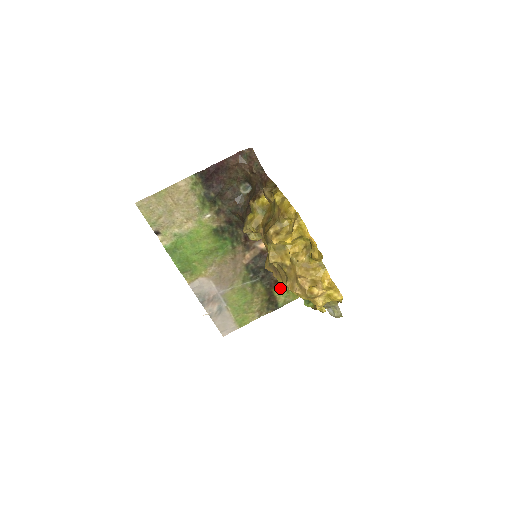
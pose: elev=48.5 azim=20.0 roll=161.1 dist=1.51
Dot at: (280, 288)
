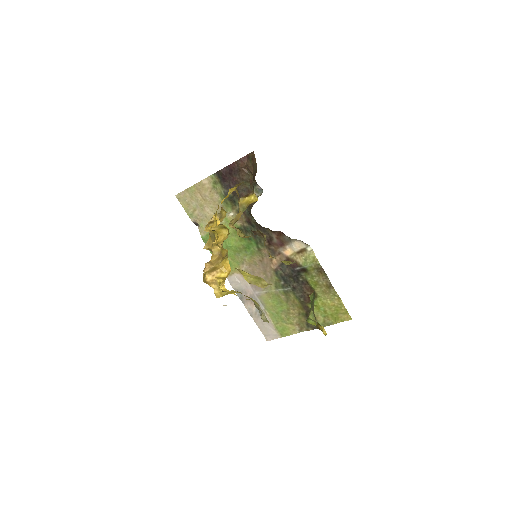
Dot at: (316, 305)
